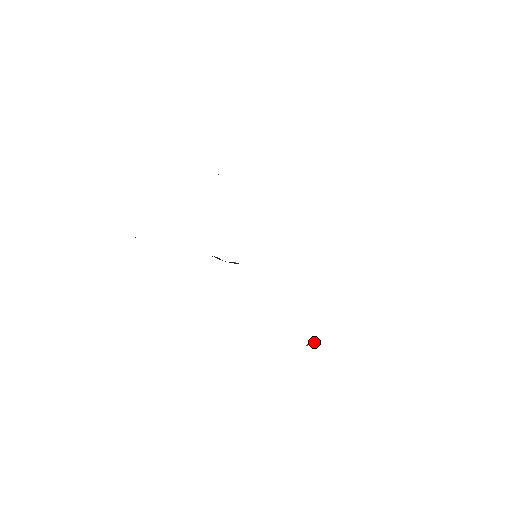
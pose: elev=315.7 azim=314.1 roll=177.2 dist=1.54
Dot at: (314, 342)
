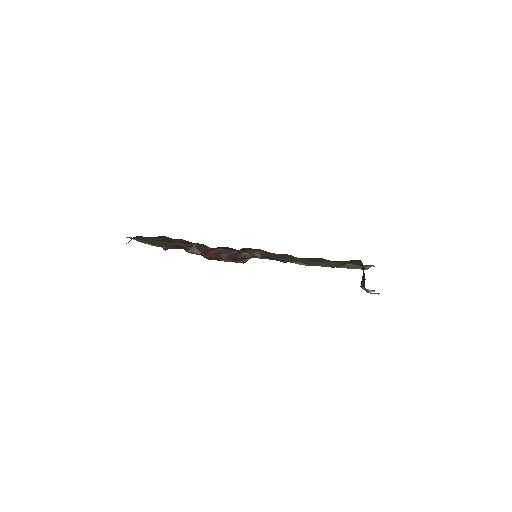
Dot at: (360, 263)
